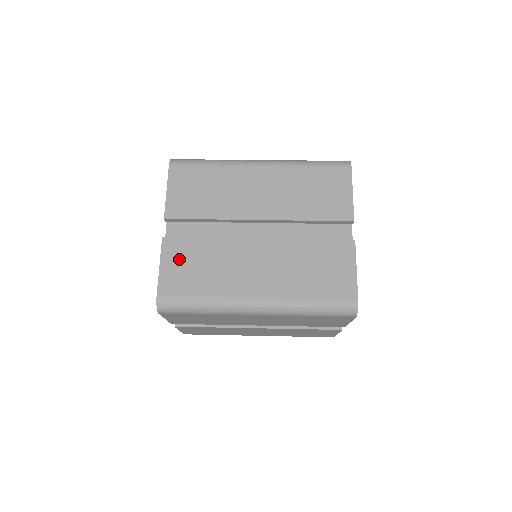
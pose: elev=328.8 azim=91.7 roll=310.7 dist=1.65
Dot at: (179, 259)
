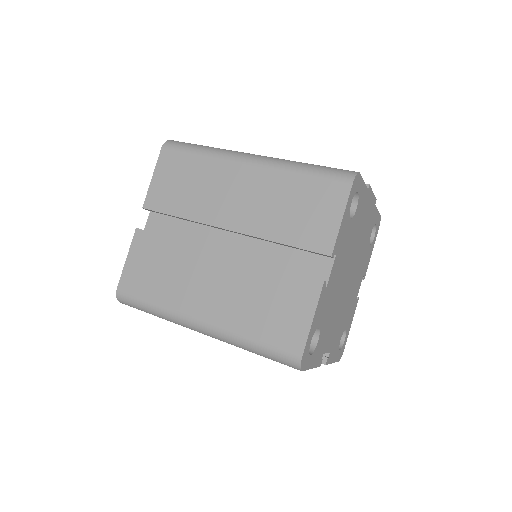
Dot at: (144, 255)
